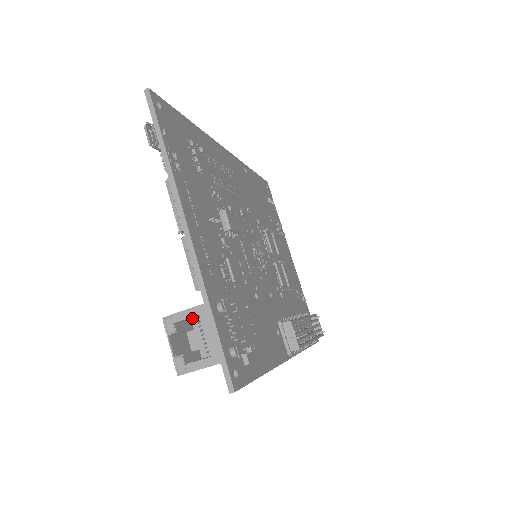
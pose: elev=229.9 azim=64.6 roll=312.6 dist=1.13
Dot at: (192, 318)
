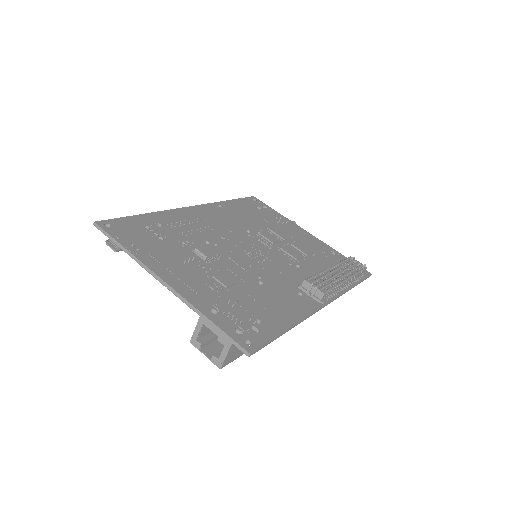
Dot at: (207, 329)
